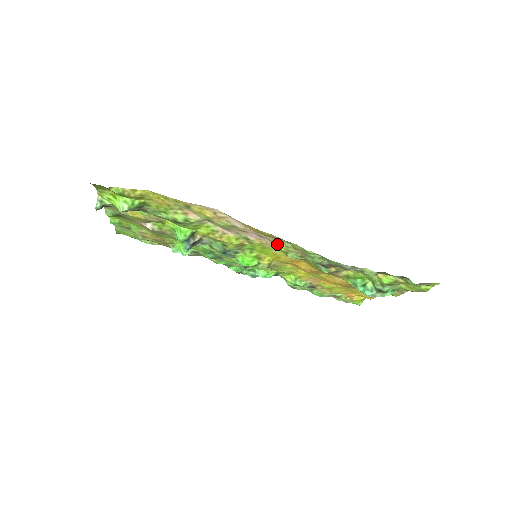
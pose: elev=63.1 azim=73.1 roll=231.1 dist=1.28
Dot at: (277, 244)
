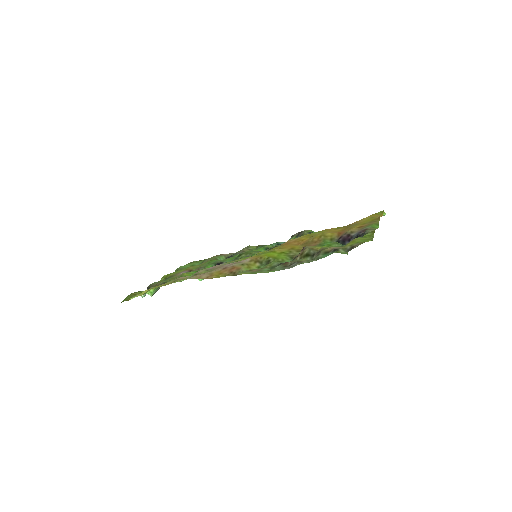
Dot at: (243, 266)
